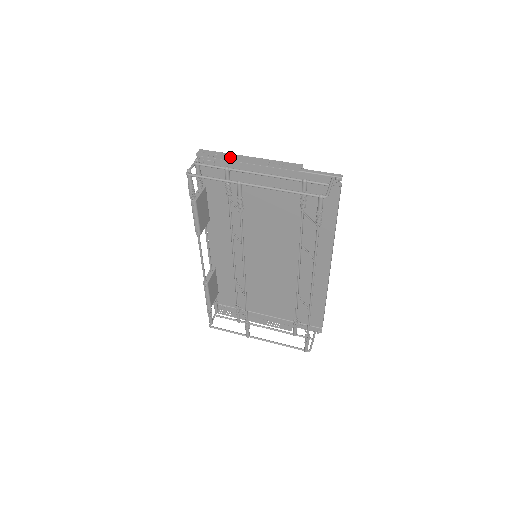
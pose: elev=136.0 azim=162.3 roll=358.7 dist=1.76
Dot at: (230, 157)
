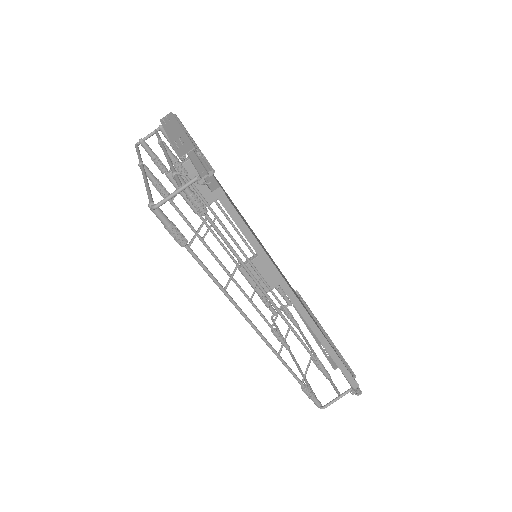
Dot at: (170, 126)
